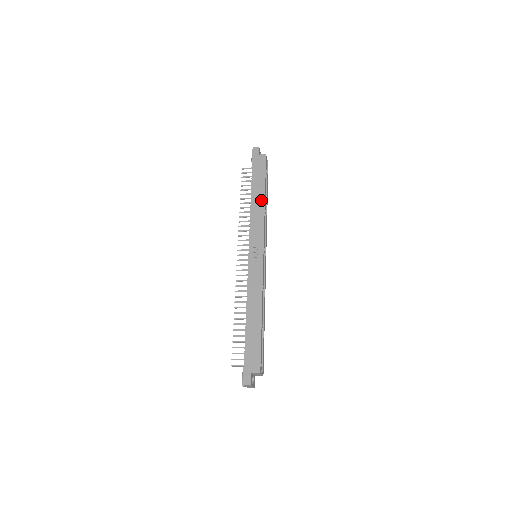
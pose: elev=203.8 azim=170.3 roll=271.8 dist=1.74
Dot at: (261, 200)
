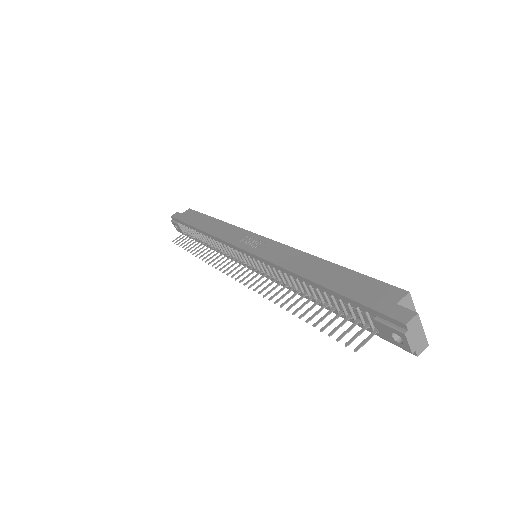
Dot at: (215, 222)
